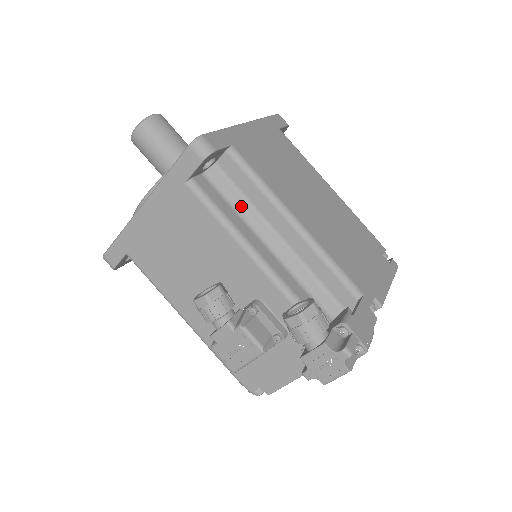
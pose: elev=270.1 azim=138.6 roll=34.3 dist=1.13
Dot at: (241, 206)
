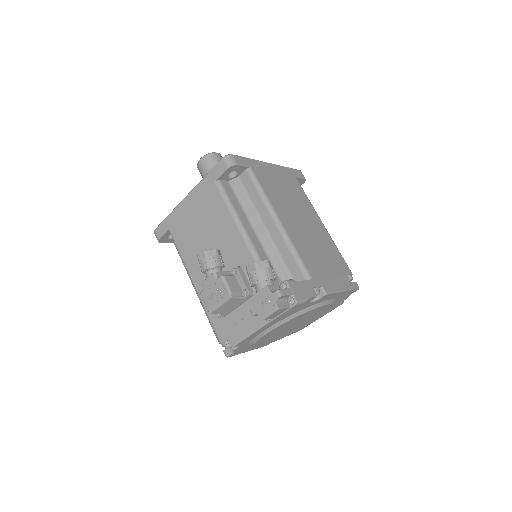
Dot at: (247, 206)
